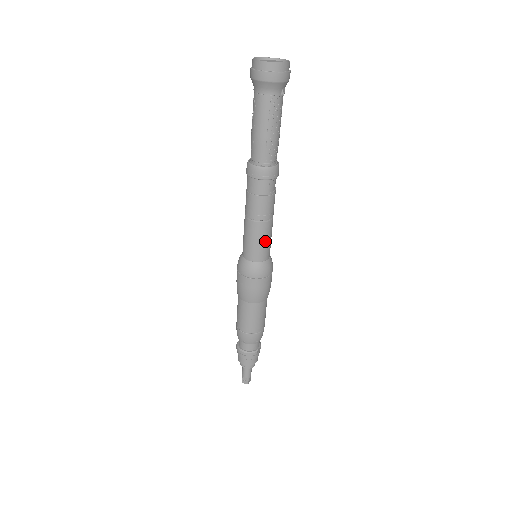
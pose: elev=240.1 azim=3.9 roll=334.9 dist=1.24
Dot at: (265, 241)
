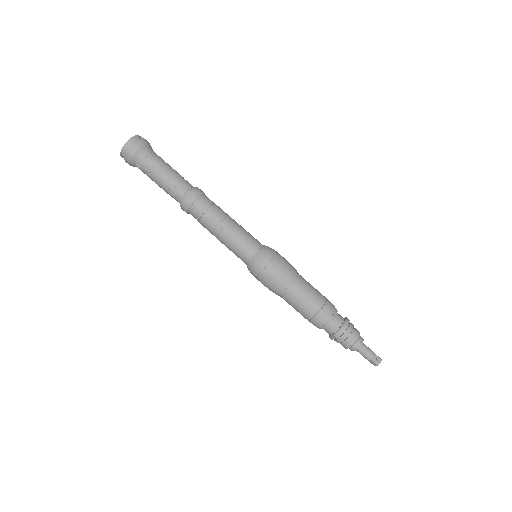
Dot at: (248, 232)
